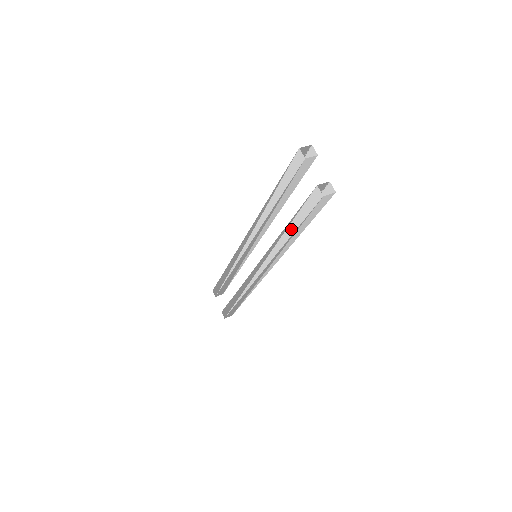
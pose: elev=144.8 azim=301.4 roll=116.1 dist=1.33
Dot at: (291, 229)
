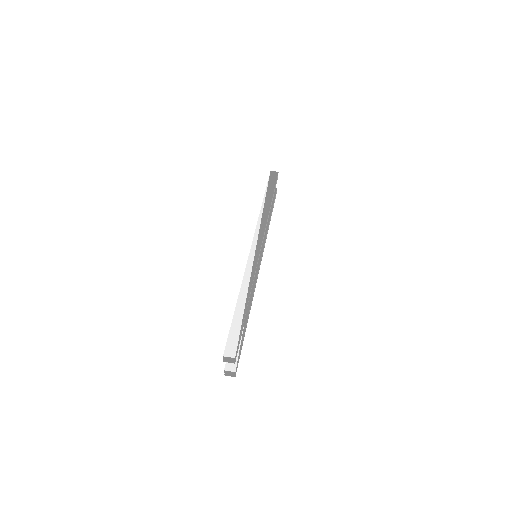
Dot at: occluded
